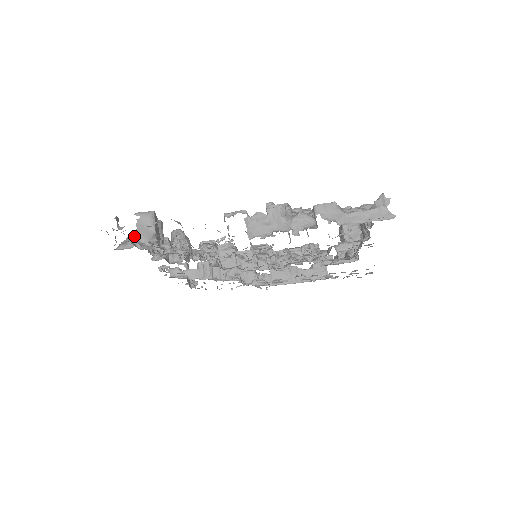
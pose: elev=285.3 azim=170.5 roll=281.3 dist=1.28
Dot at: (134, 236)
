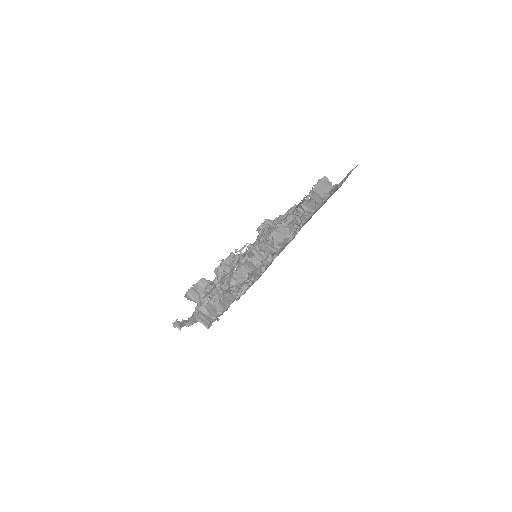
Dot at: occluded
